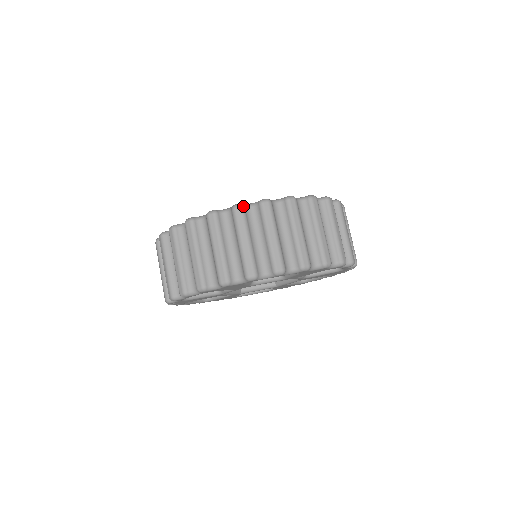
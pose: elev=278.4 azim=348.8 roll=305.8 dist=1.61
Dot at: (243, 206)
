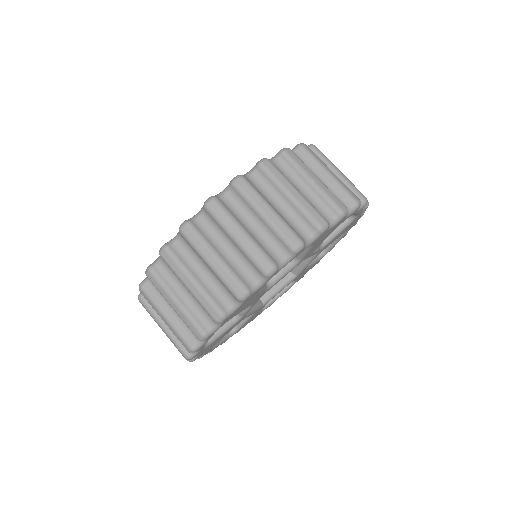
Dot at: (305, 145)
